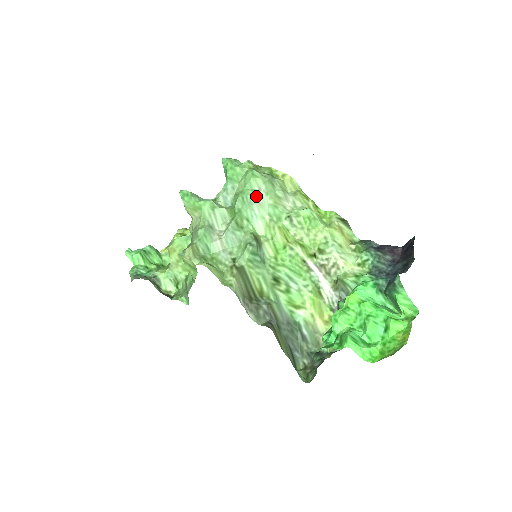
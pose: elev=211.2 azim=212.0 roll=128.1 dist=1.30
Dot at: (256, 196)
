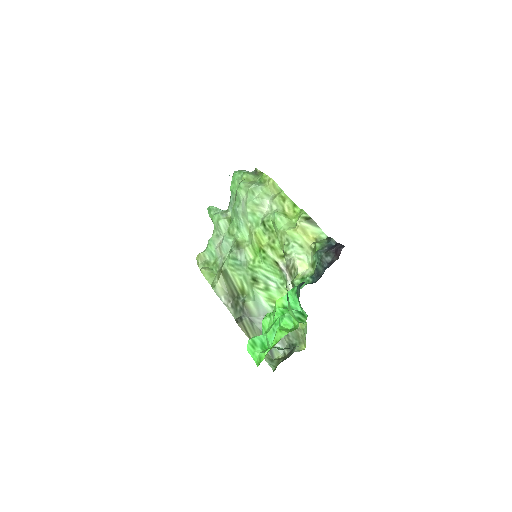
Dot at: (240, 206)
